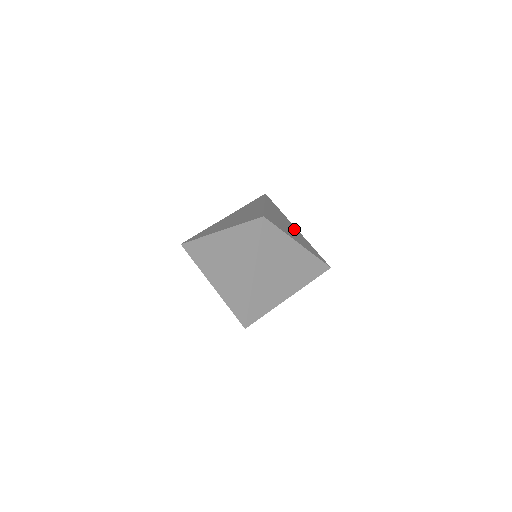
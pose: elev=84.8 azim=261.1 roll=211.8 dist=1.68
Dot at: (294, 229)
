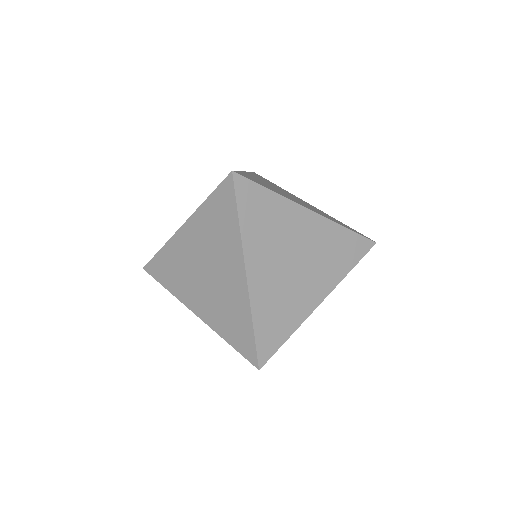
Dot at: occluded
